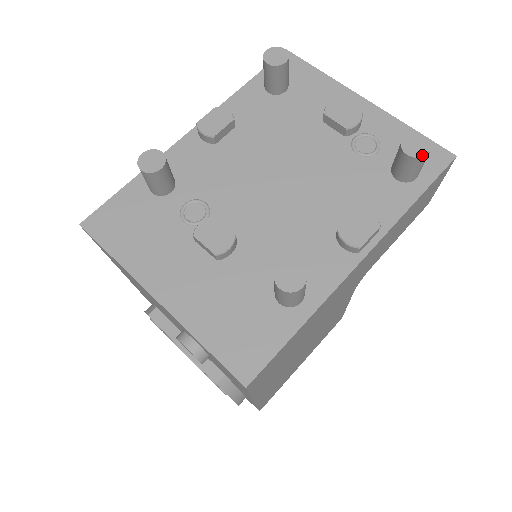
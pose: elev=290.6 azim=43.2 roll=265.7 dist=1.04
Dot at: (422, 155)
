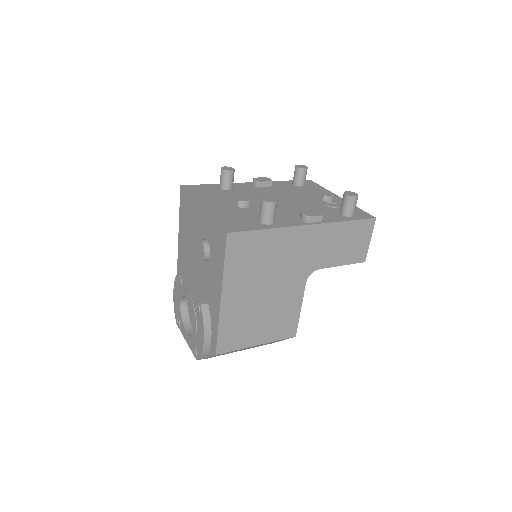
Dot at: (352, 196)
